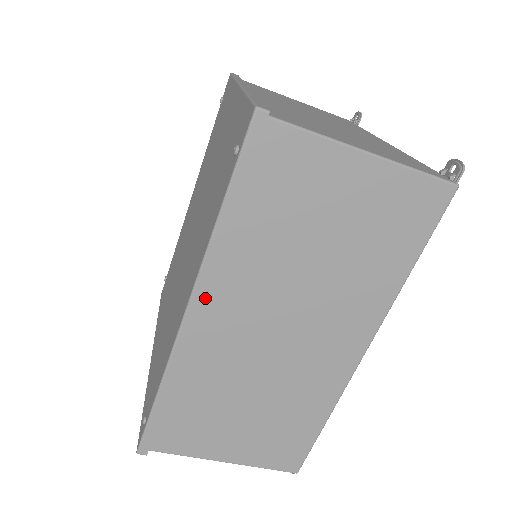
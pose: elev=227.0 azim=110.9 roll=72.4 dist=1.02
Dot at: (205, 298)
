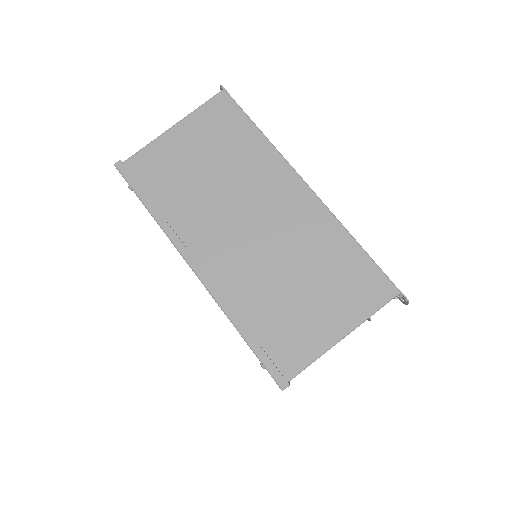
Dot at: (193, 254)
